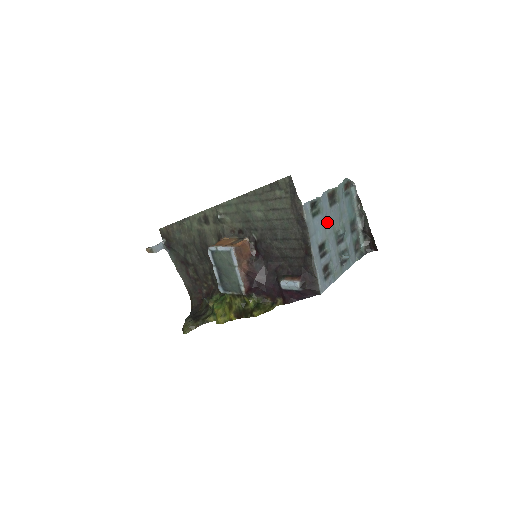
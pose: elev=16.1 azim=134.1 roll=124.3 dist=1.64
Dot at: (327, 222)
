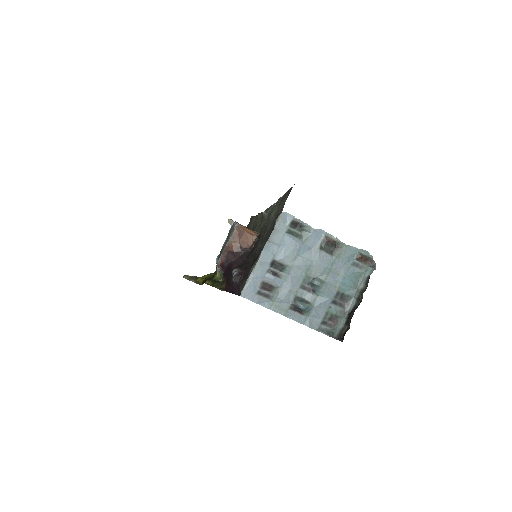
Dot at: (304, 256)
